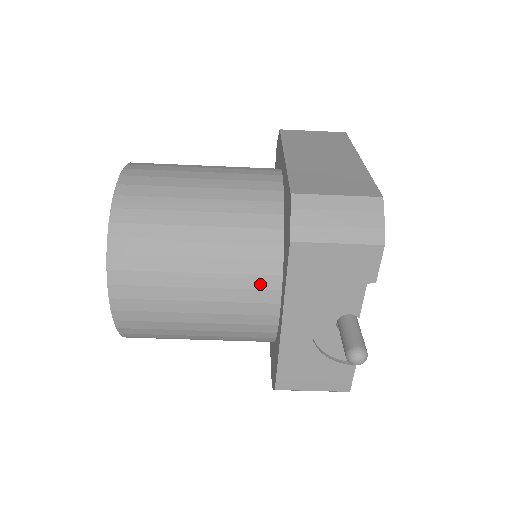
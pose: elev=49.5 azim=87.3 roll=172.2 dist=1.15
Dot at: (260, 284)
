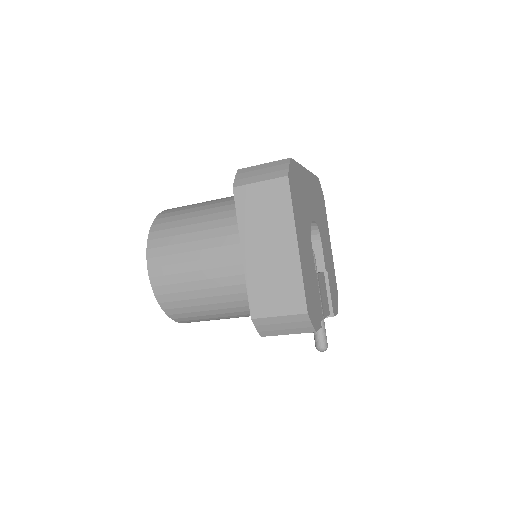
Dot at: occluded
